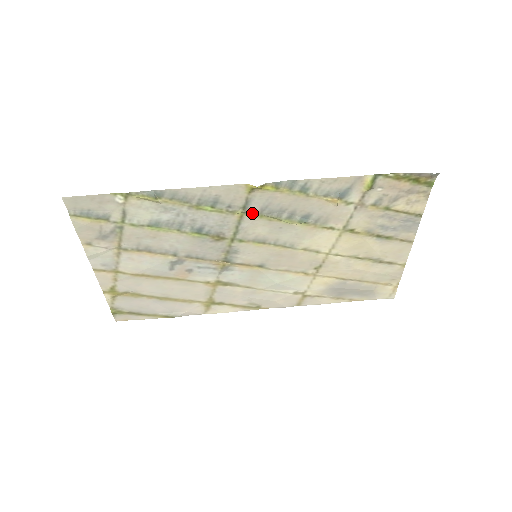
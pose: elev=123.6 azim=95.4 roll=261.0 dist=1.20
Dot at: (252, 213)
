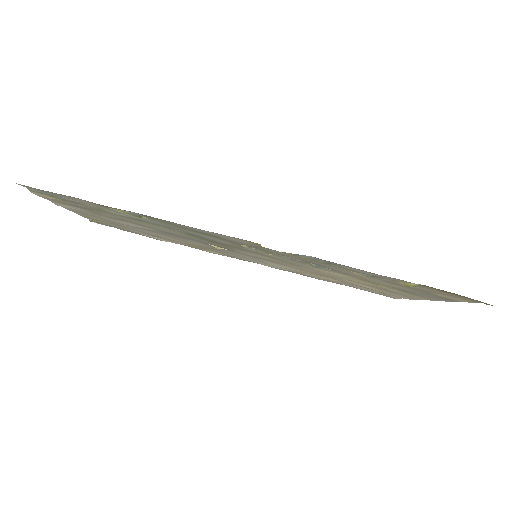
Dot at: (260, 249)
